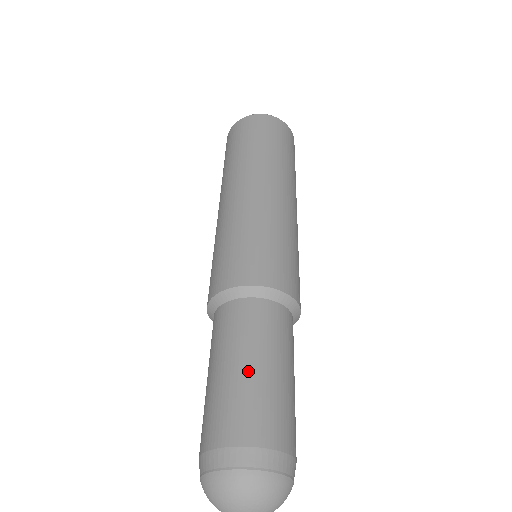
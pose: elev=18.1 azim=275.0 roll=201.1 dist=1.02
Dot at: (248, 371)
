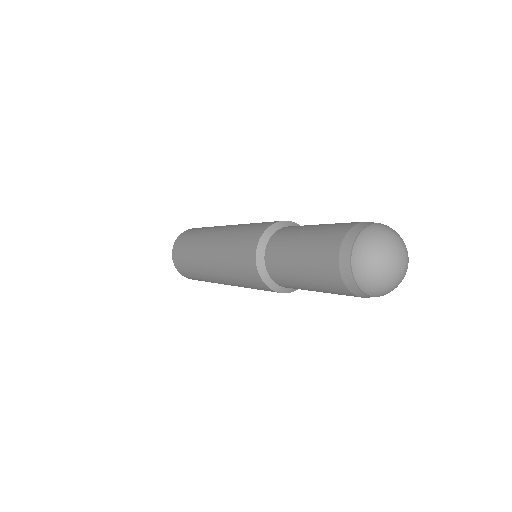
Dot at: occluded
